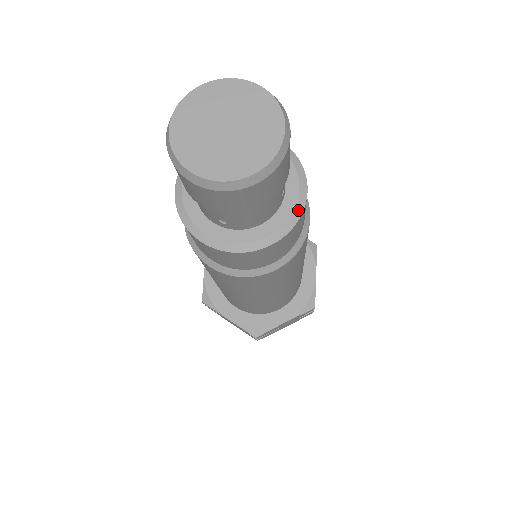
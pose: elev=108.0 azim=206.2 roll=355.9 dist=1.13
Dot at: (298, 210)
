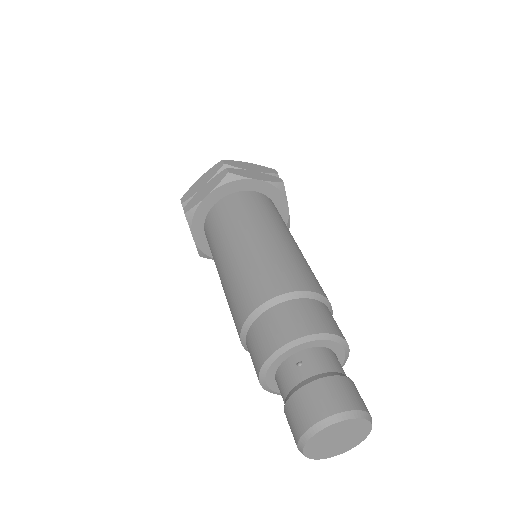
Dot at: occluded
